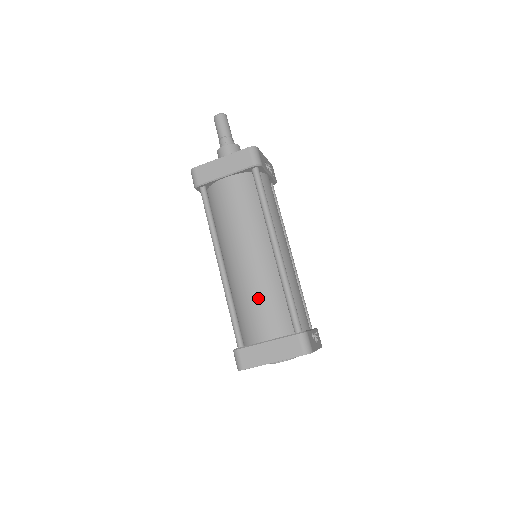
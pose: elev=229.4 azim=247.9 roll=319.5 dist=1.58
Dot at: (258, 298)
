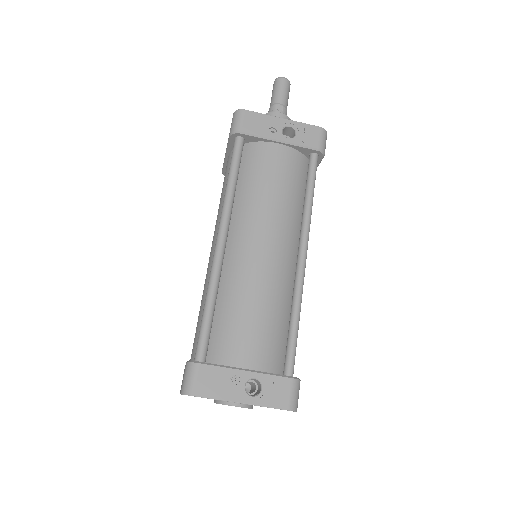
Dot at: (200, 307)
